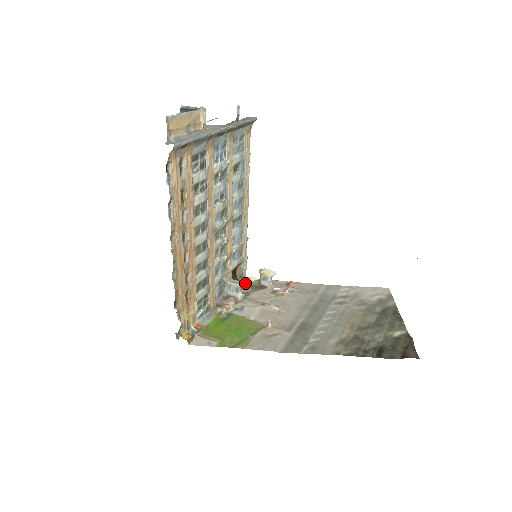
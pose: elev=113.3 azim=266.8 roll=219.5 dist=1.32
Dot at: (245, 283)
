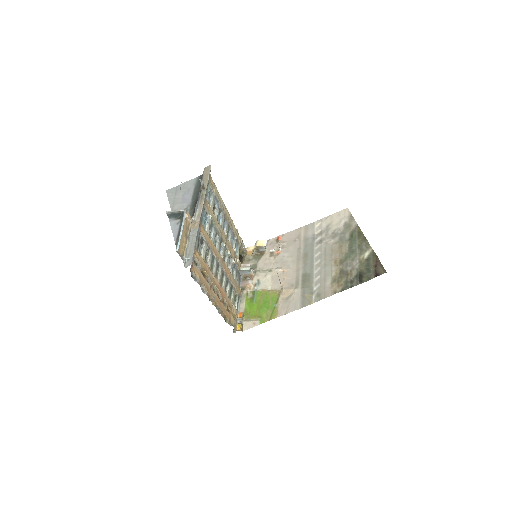
Dot at: (248, 255)
